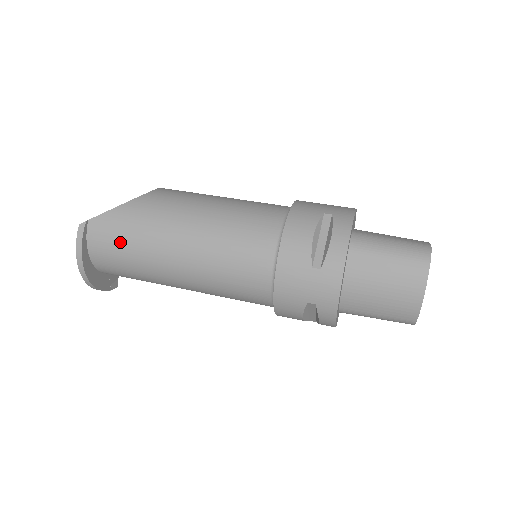
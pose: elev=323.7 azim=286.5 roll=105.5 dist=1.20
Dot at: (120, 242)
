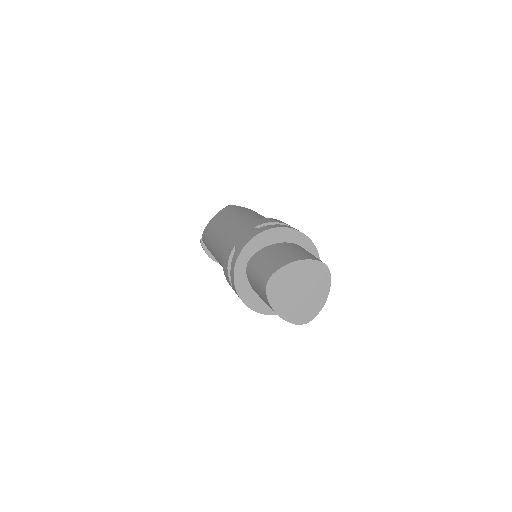
Dot at: occluded
